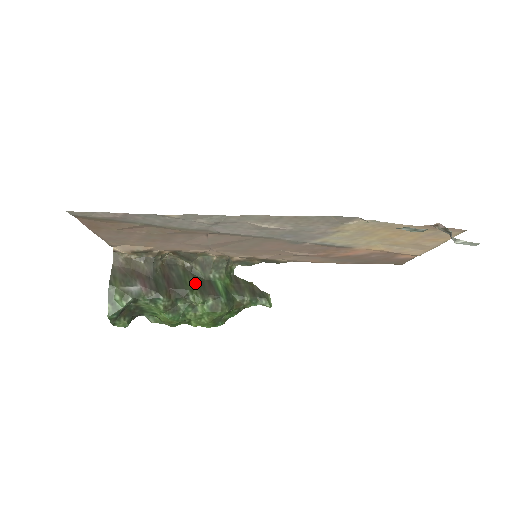
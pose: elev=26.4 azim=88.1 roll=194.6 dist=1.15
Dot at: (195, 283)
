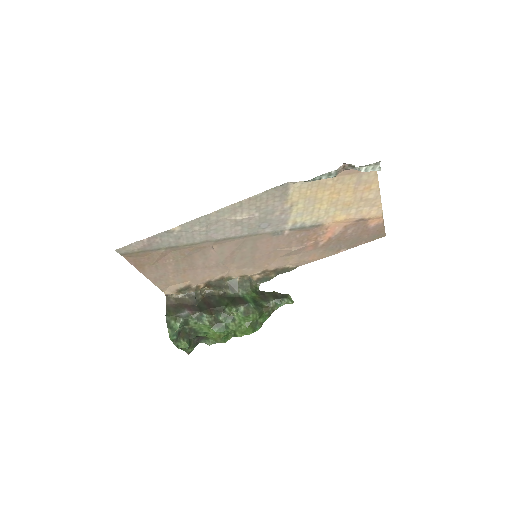
Dot at: (228, 301)
